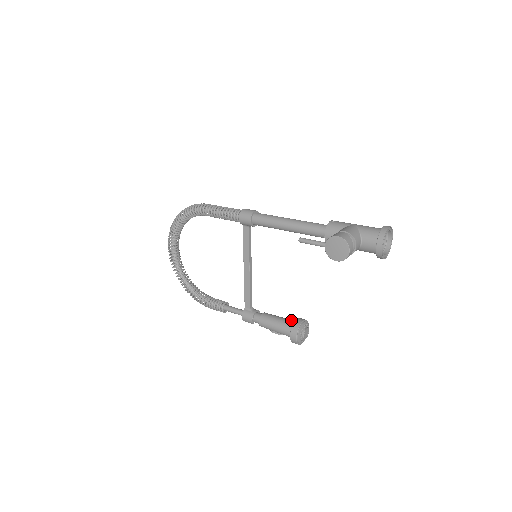
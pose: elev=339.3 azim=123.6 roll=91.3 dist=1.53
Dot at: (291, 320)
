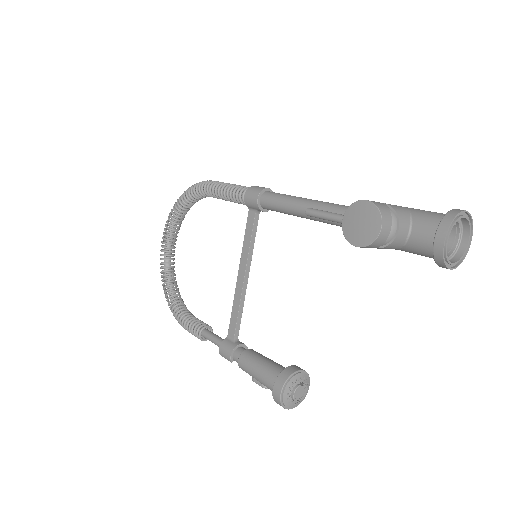
Dot at: occluded
